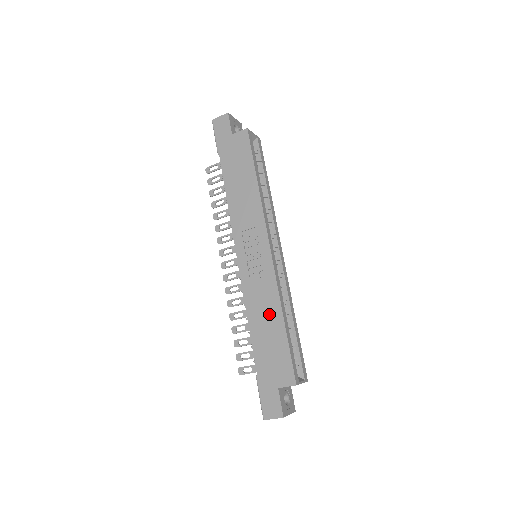
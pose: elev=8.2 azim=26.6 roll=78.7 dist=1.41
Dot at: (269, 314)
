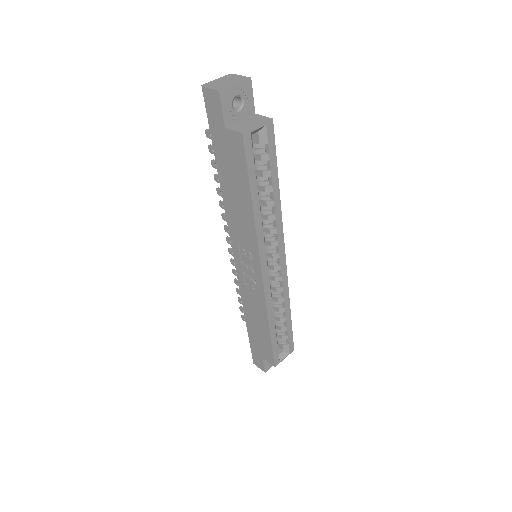
Dot at: (259, 317)
